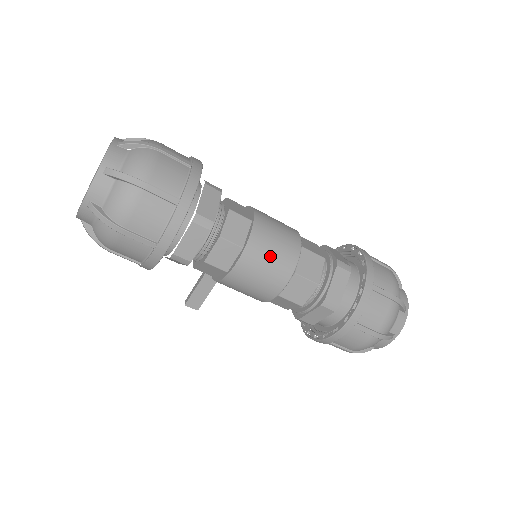
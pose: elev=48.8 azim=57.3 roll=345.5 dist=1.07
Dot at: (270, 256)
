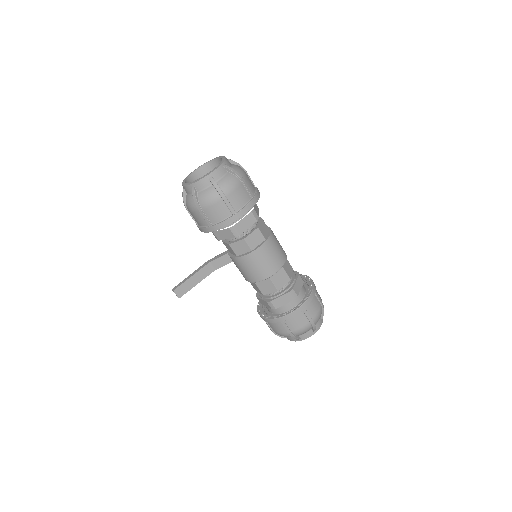
Dot at: (276, 250)
